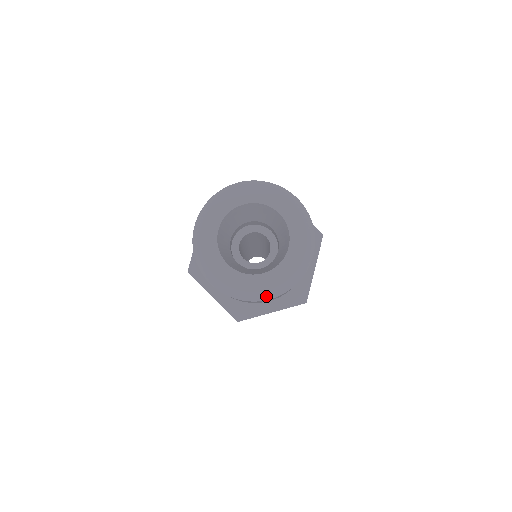
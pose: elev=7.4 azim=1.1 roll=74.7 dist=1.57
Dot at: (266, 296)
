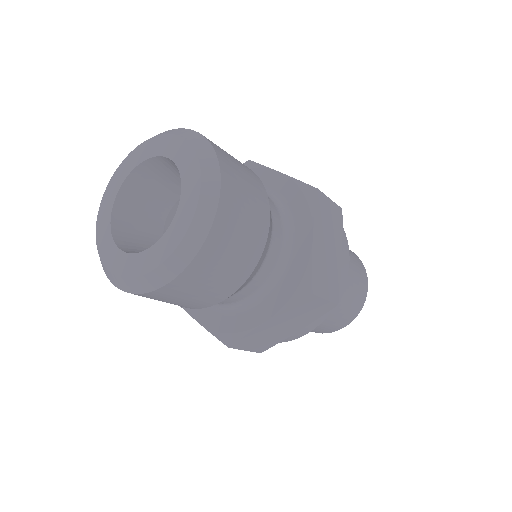
Dot at: (110, 276)
